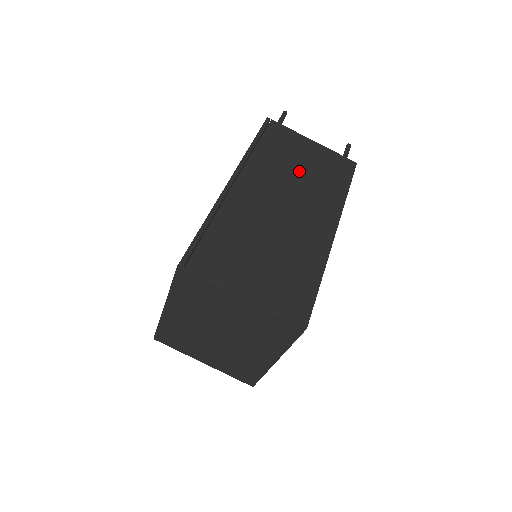
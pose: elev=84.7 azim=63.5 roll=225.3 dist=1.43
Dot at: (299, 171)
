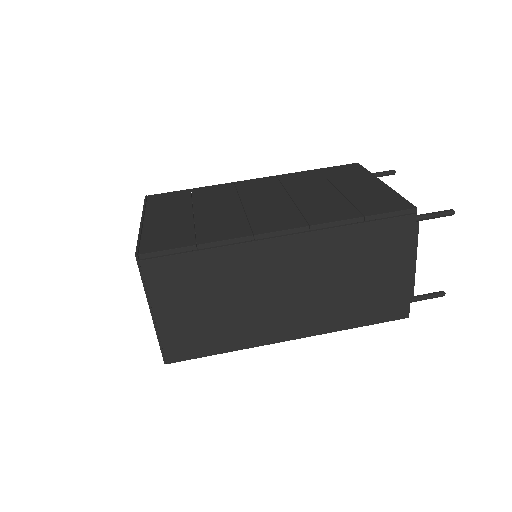
Dot at: (348, 279)
